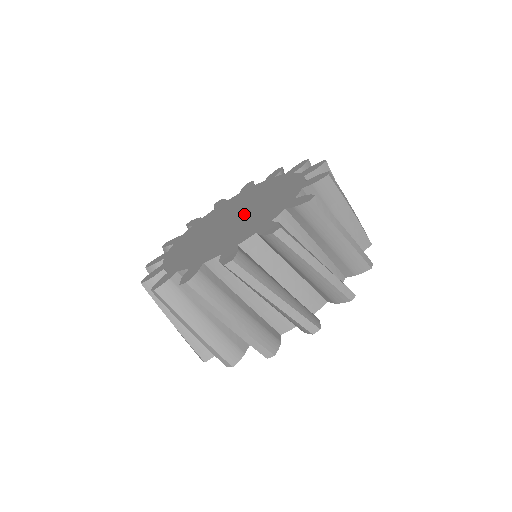
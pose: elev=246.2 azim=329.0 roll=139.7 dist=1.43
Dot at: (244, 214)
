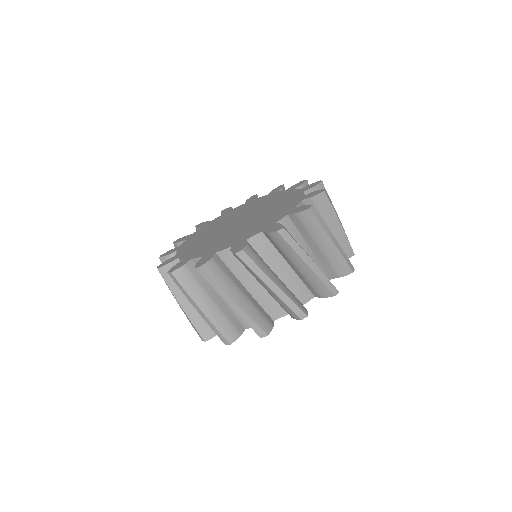
Dot at: (246, 221)
